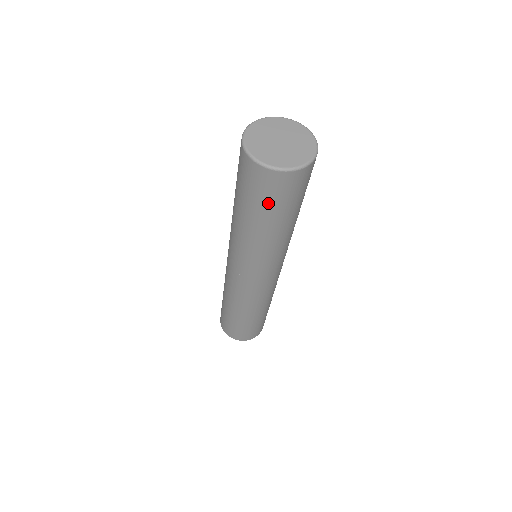
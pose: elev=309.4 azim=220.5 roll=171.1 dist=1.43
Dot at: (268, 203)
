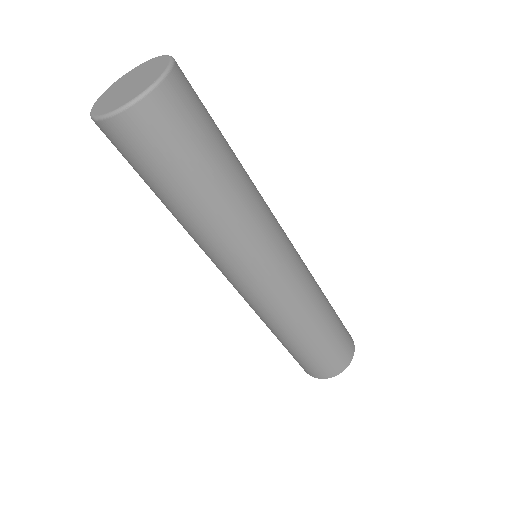
Dot at: (143, 169)
